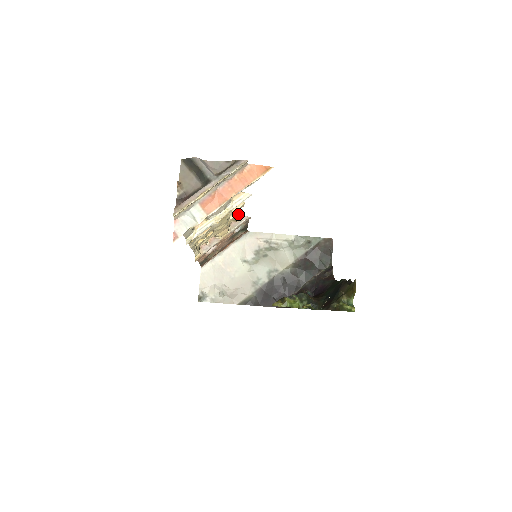
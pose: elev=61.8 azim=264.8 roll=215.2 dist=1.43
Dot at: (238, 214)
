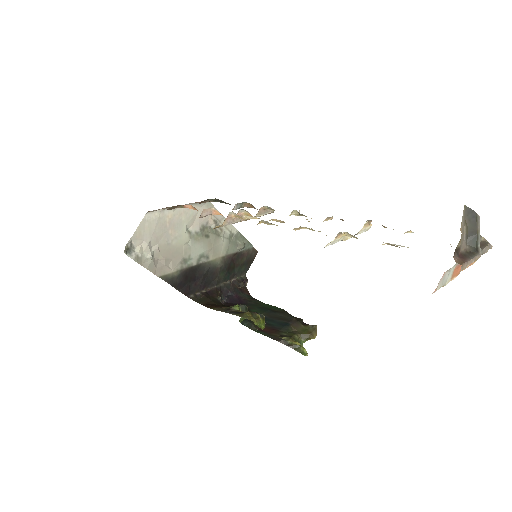
Dot at: occluded
